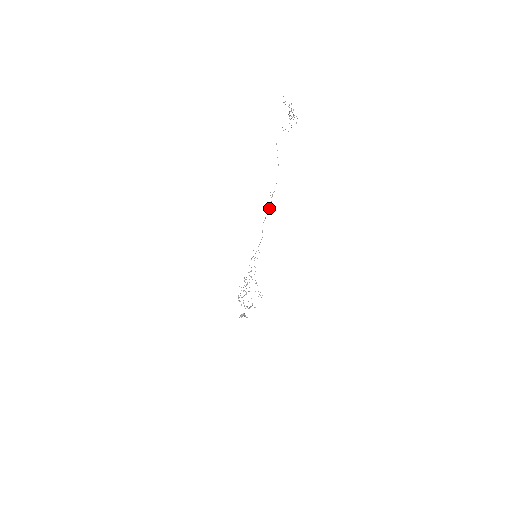
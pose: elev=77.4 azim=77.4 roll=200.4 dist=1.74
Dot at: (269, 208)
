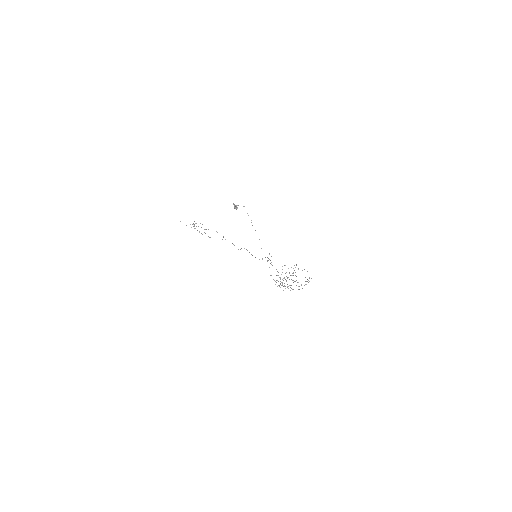
Dot at: occluded
